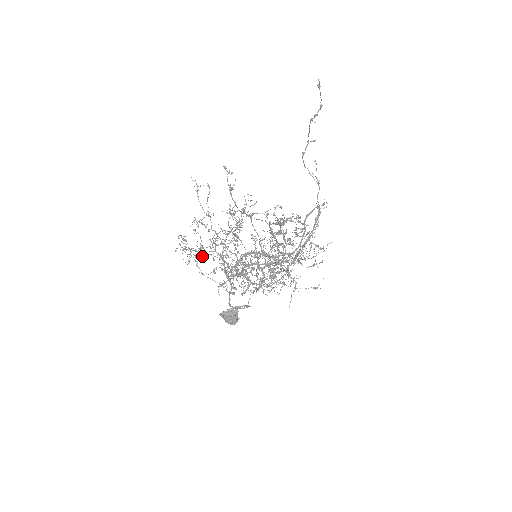
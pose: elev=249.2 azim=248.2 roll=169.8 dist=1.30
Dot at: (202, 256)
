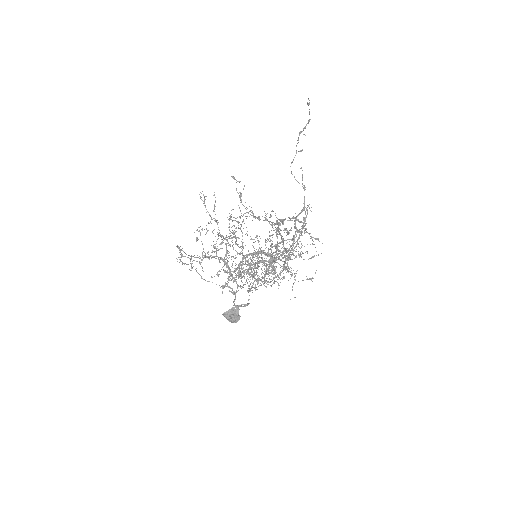
Dot at: occluded
